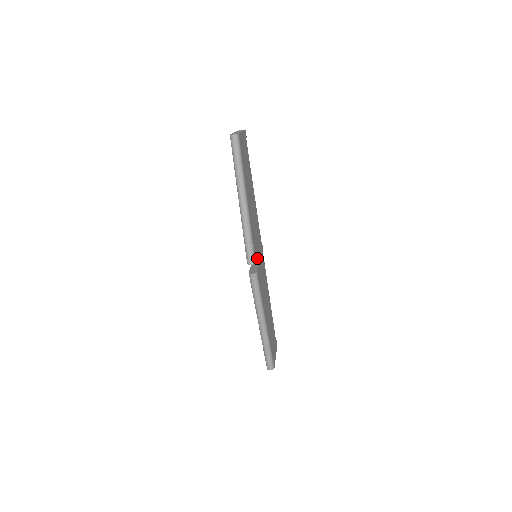
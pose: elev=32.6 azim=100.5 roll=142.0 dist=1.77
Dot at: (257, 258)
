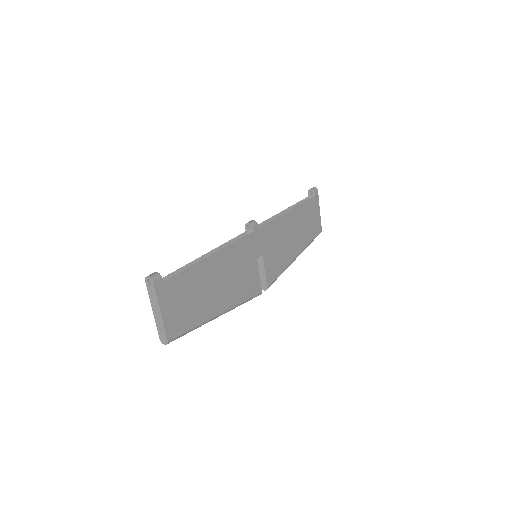
Dot at: occluded
